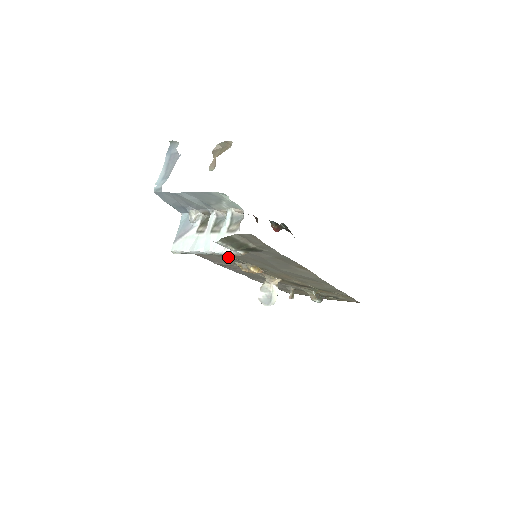
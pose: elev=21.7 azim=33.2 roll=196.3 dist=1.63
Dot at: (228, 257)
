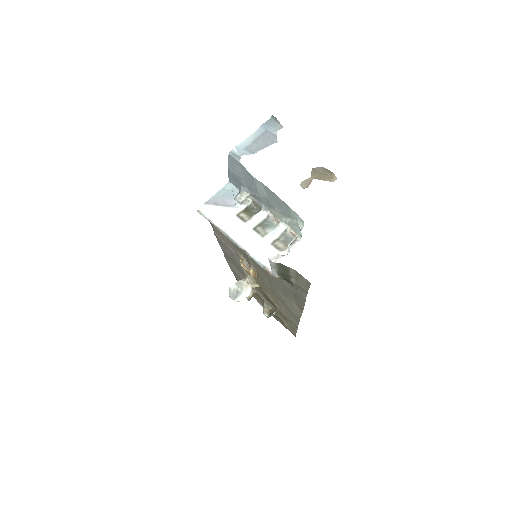
Dot at: occluded
